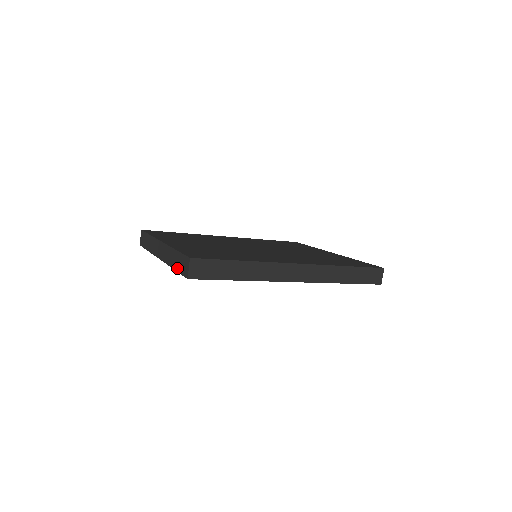
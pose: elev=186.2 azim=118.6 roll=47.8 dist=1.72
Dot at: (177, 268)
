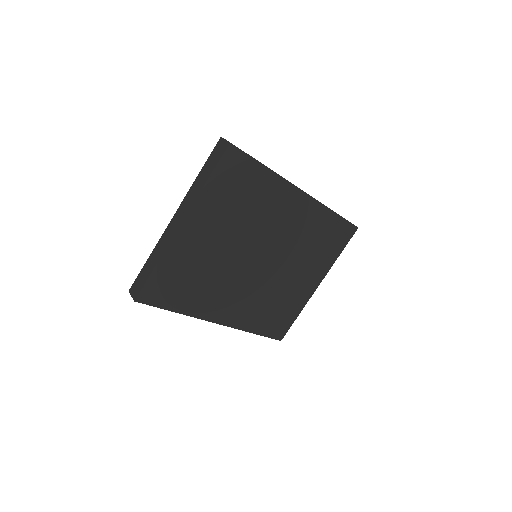
Dot at: (211, 169)
